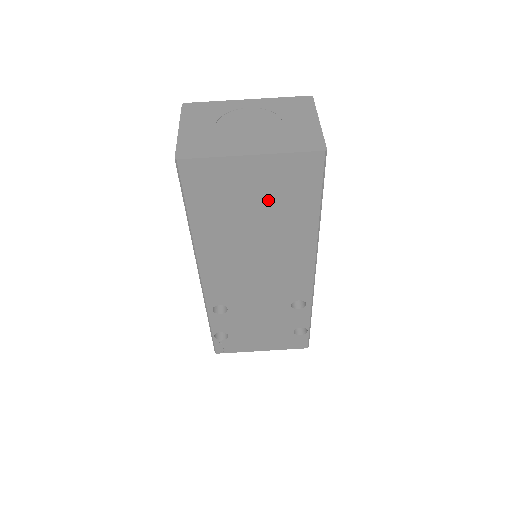
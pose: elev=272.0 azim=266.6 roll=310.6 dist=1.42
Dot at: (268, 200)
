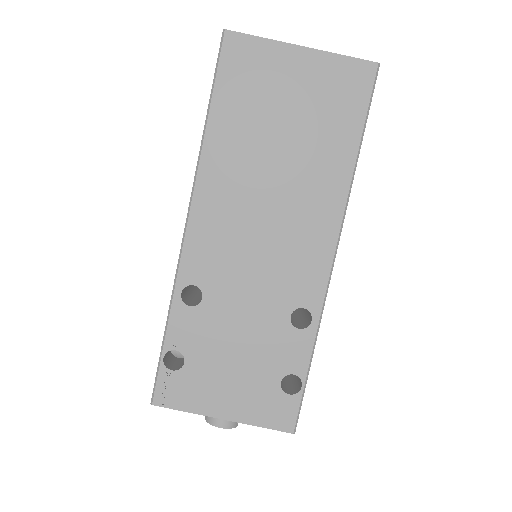
Dot at: (305, 113)
